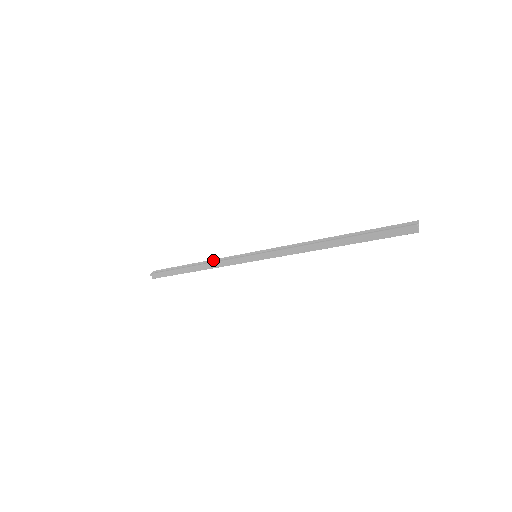
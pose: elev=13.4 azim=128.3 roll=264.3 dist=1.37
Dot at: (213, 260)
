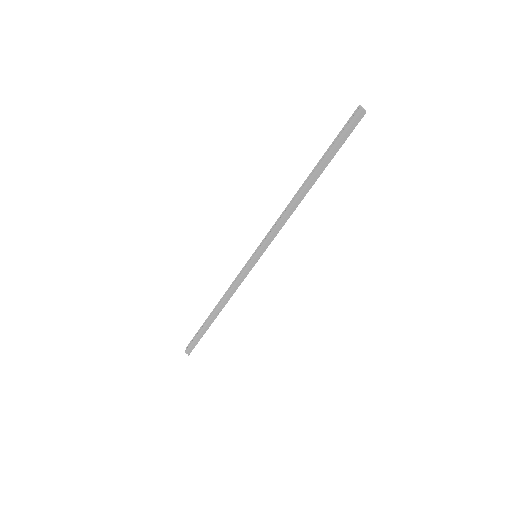
Dot at: (226, 292)
